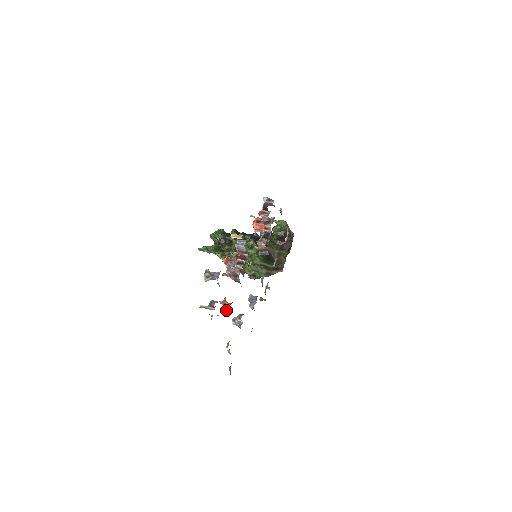
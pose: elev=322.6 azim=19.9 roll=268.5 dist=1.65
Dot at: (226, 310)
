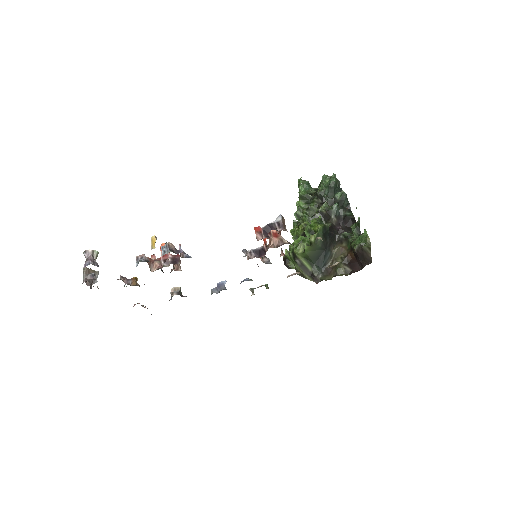
Dot at: occluded
